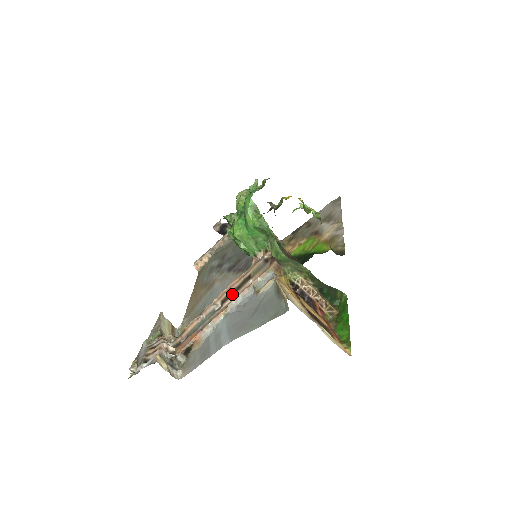
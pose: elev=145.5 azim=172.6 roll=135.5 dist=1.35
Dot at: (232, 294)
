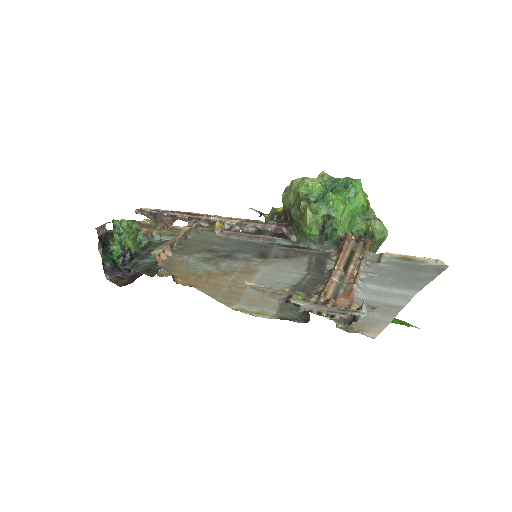
Dot at: (349, 263)
